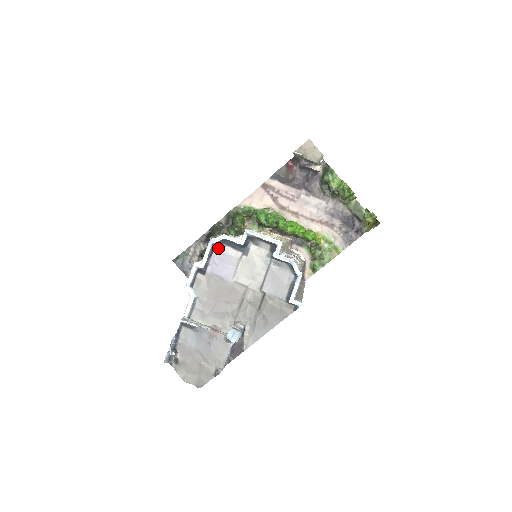
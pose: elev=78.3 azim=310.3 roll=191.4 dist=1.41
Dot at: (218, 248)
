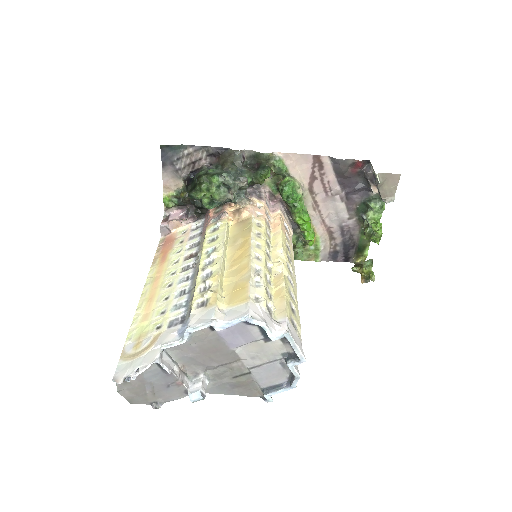
Dot at: (247, 323)
